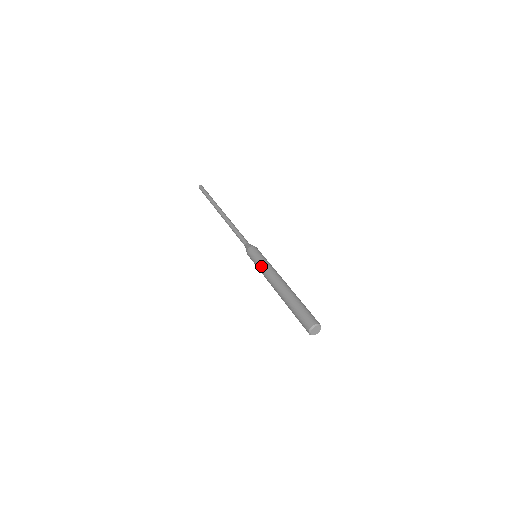
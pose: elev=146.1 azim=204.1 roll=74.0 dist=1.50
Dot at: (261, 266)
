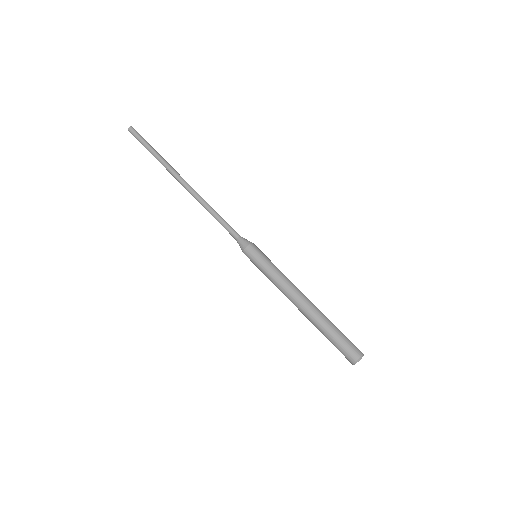
Dot at: (269, 279)
